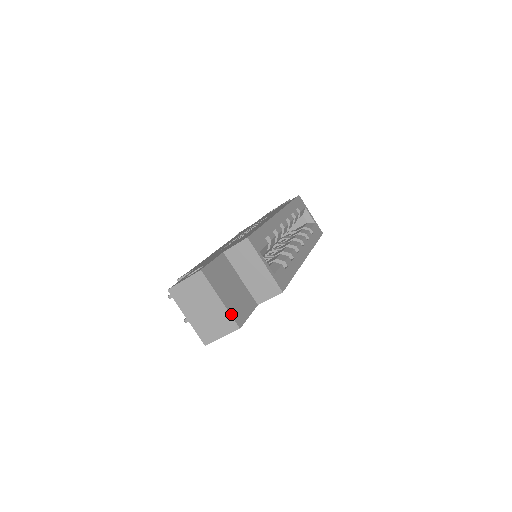
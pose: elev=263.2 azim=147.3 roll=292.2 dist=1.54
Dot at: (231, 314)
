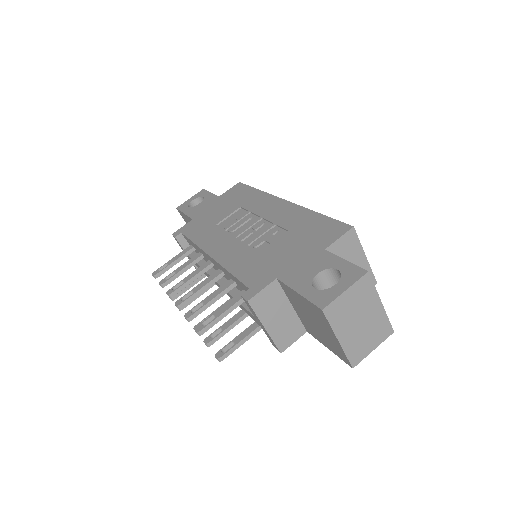
Dot at: (387, 318)
